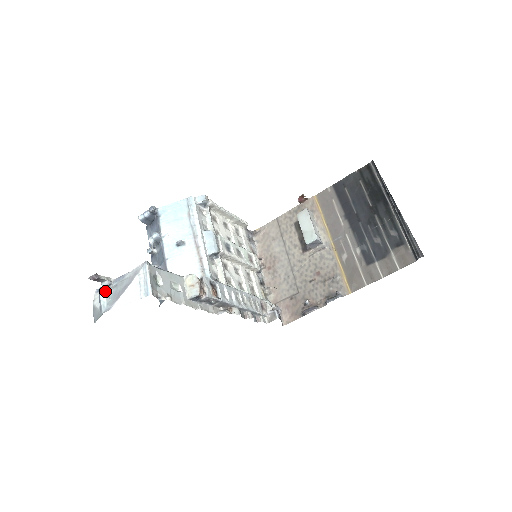
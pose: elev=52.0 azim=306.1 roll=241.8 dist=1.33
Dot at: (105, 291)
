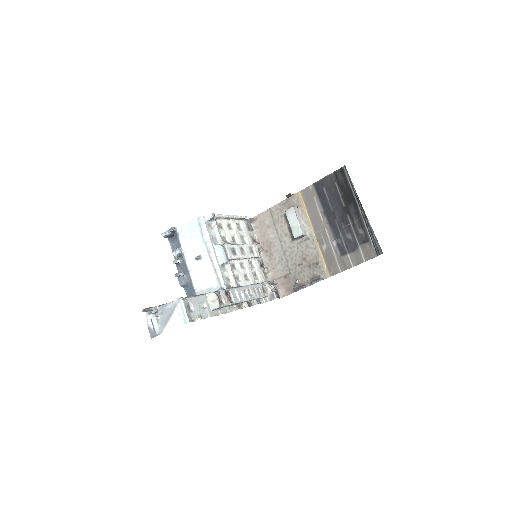
Dot at: (155, 319)
